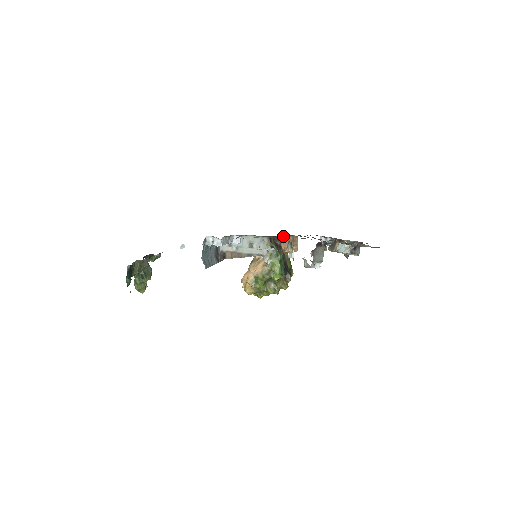
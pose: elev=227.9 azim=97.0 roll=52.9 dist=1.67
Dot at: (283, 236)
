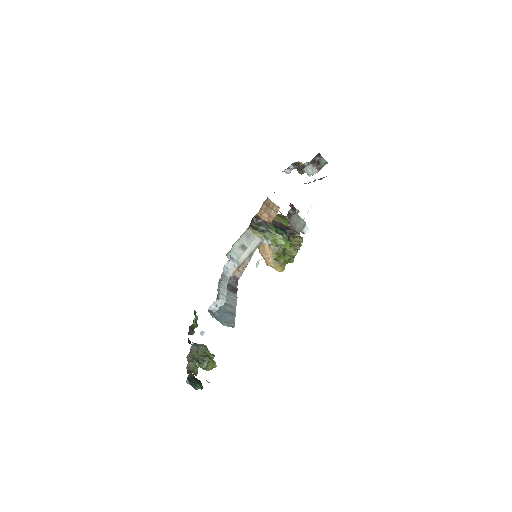
Dot at: (257, 213)
